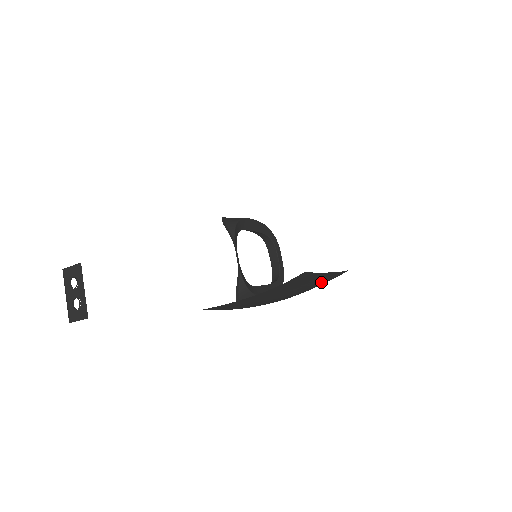
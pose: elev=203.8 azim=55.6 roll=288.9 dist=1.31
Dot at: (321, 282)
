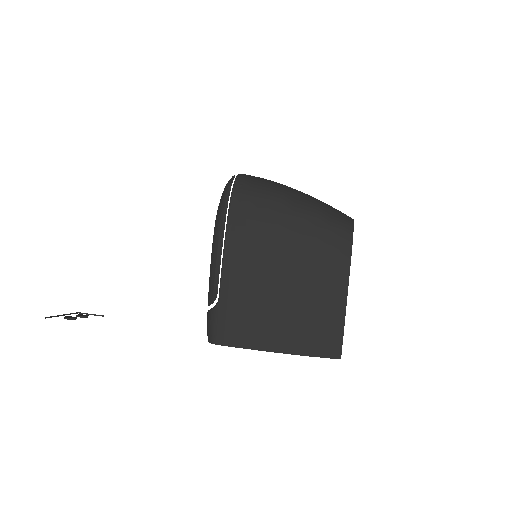
Dot at: occluded
